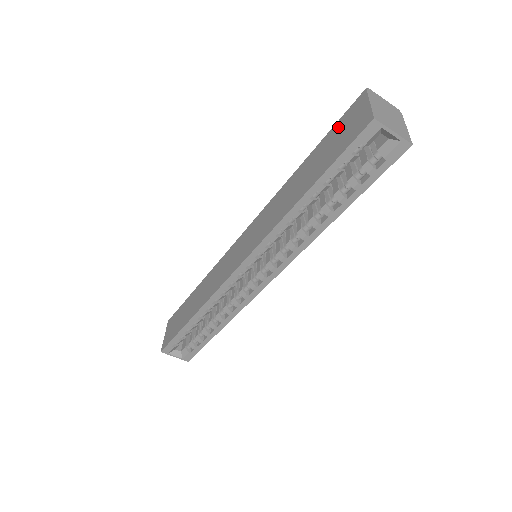
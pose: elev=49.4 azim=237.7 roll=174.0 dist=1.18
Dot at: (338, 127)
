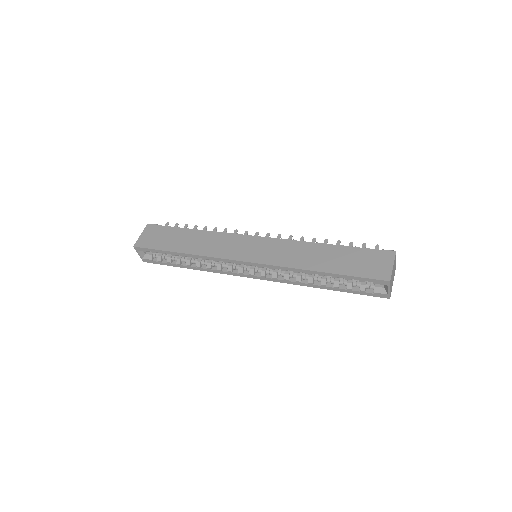
Dot at: (367, 254)
